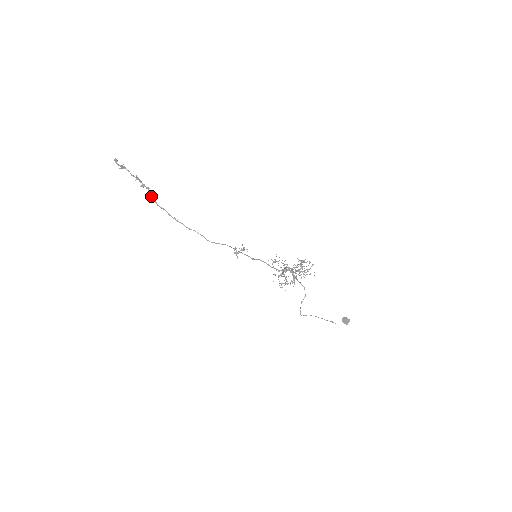
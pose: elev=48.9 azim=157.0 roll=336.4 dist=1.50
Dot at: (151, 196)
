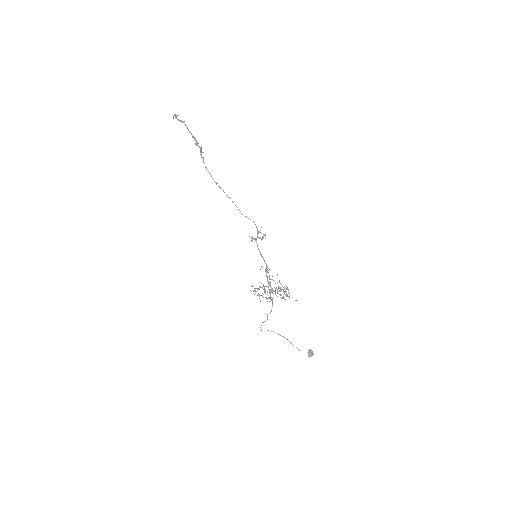
Dot at: (201, 156)
